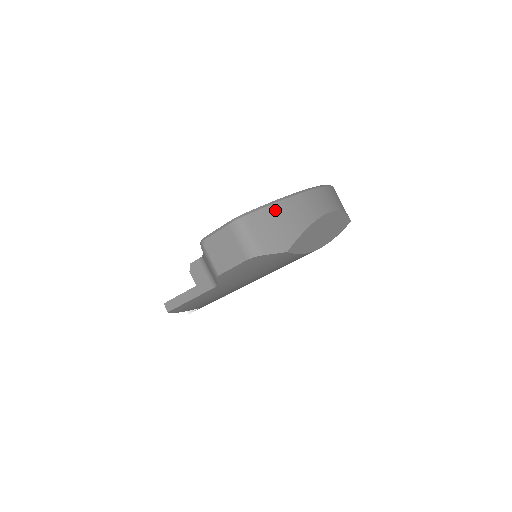
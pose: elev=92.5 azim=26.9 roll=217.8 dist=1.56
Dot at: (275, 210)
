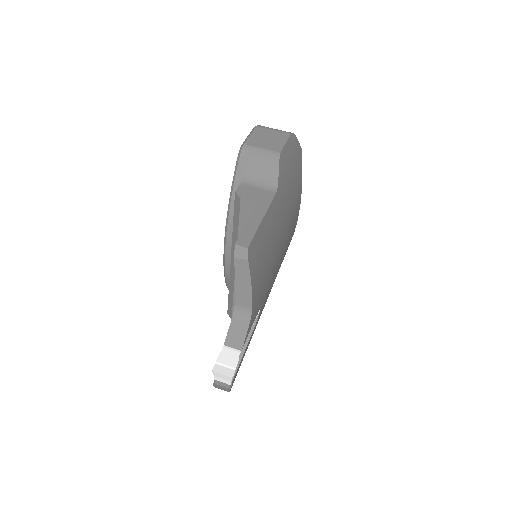
Dot at: occluded
